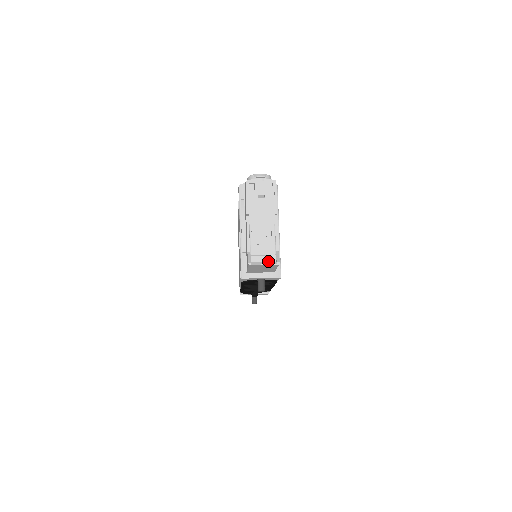
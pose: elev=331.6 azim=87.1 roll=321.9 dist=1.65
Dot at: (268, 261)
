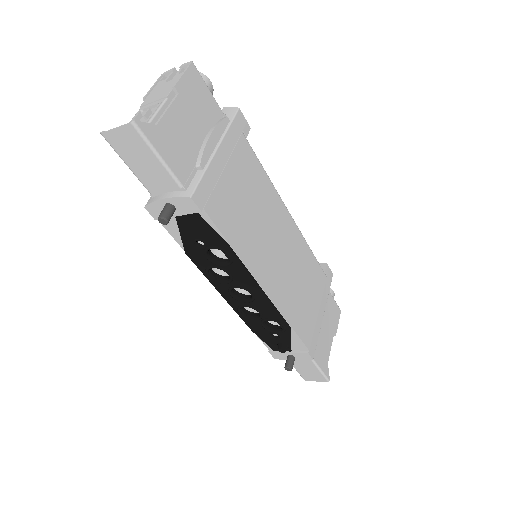
Dot at: (132, 133)
